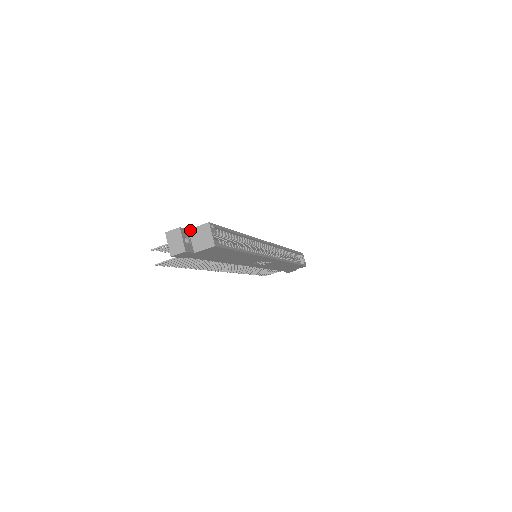
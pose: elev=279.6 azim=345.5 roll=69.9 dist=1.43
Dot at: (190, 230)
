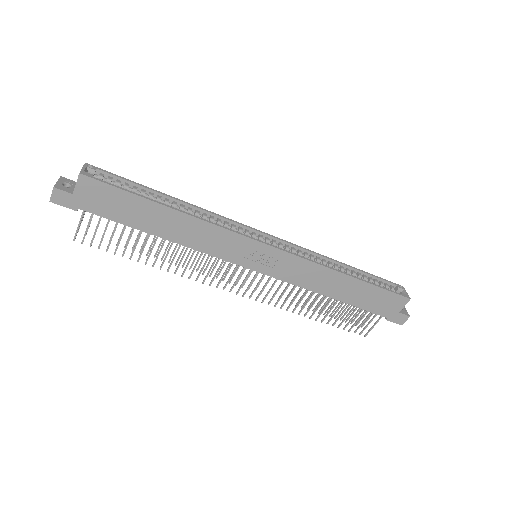
Dot at: occluded
